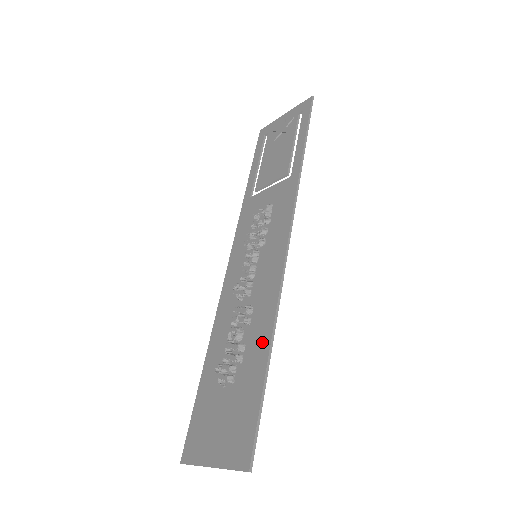
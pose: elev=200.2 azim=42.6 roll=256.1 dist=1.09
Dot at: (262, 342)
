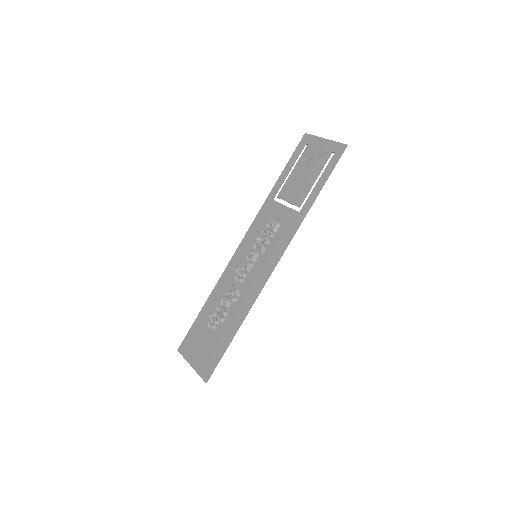
Dot at: (236, 321)
